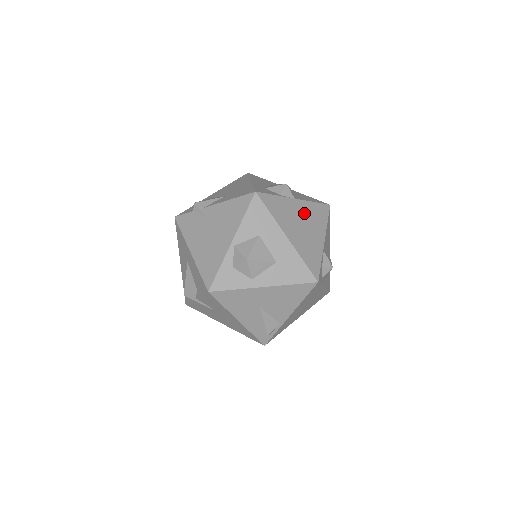
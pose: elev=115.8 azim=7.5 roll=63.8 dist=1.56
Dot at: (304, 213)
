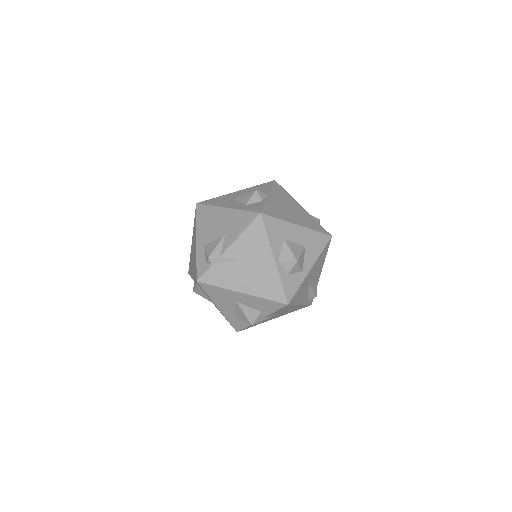
Dot at: (280, 200)
